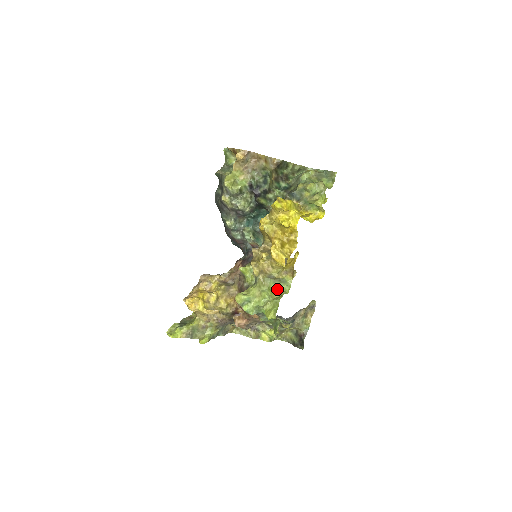
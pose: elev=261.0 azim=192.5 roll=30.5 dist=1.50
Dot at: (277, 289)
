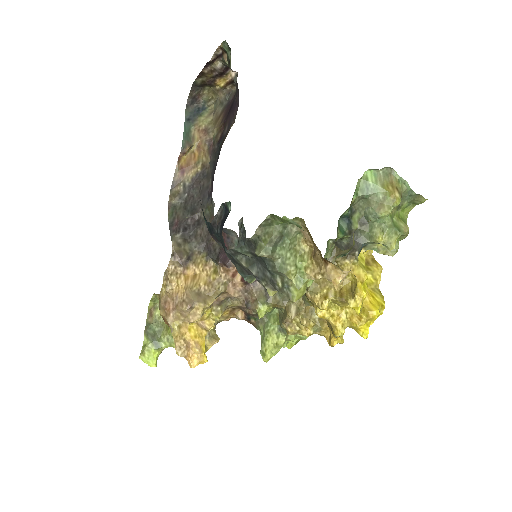
Dot at: occluded
